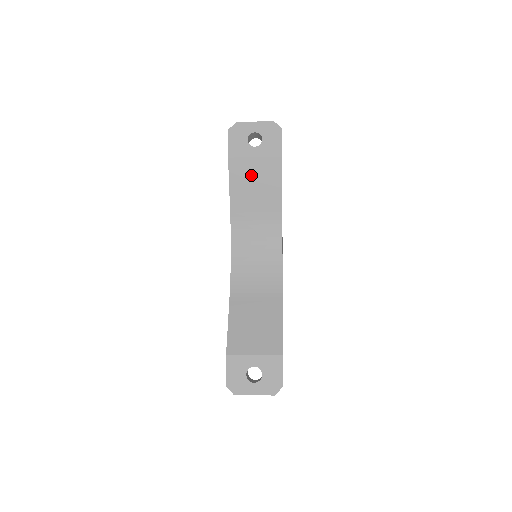
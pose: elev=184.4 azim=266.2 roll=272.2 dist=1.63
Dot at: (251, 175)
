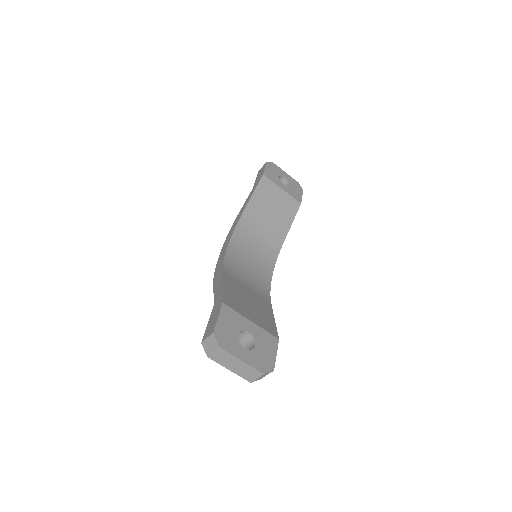
Dot at: (273, 199)
